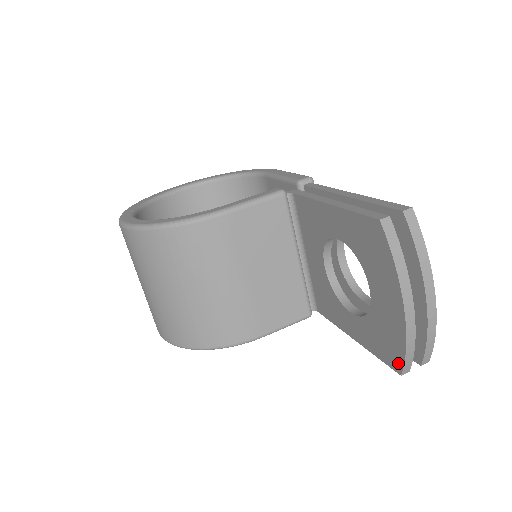
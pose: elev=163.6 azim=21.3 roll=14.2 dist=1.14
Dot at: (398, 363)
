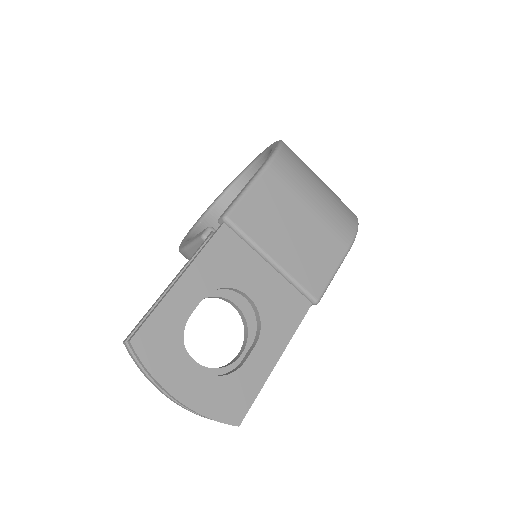
Dot at: occluded
